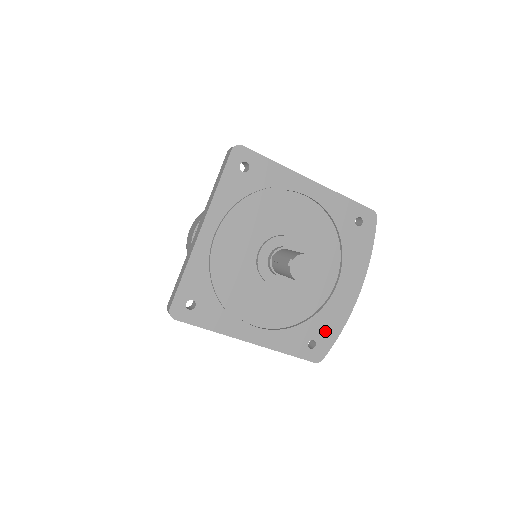
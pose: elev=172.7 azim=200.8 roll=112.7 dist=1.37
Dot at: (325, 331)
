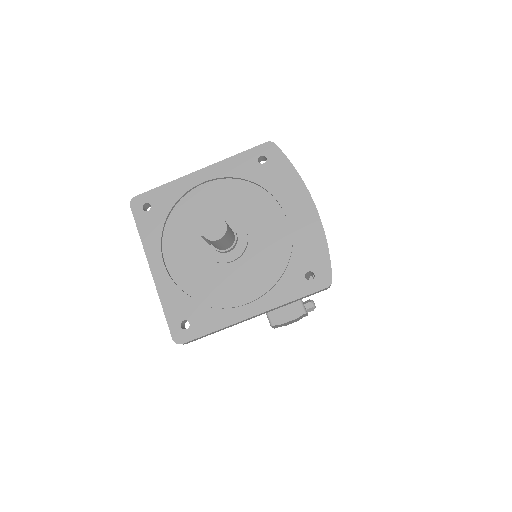
Dot at: (312, 257)
